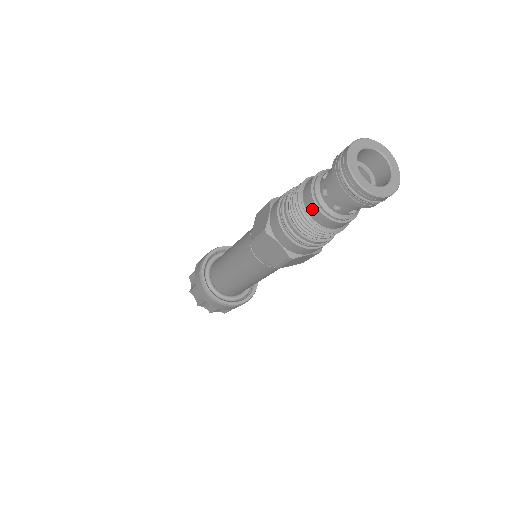
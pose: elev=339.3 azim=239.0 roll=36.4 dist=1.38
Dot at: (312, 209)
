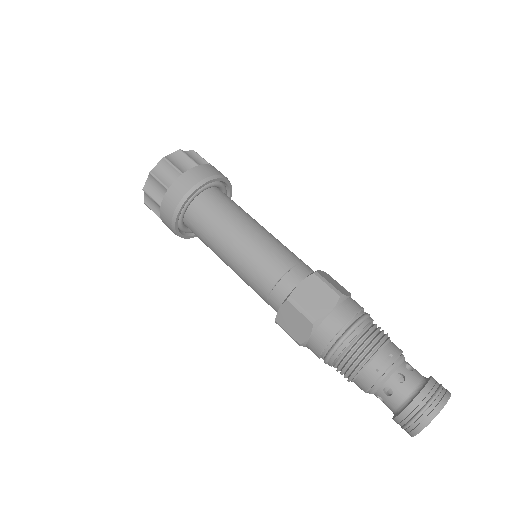
Dot at: occluded
